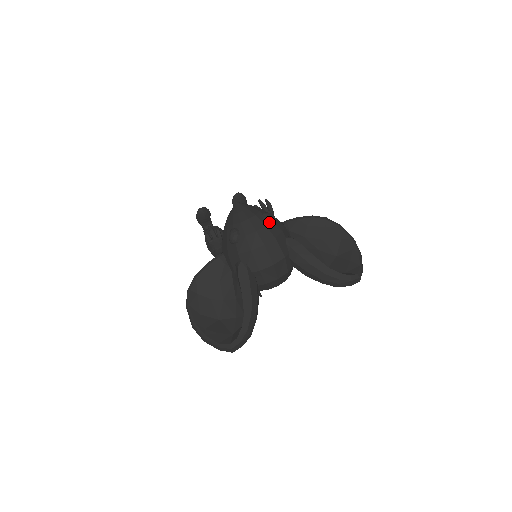
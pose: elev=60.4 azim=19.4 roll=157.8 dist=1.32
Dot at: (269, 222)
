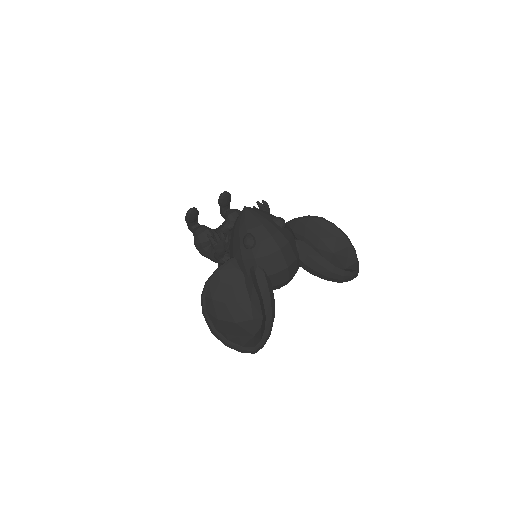
Dot at: (281, 226)
